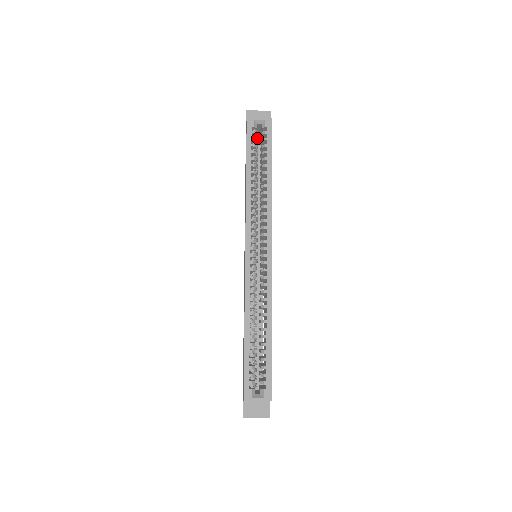
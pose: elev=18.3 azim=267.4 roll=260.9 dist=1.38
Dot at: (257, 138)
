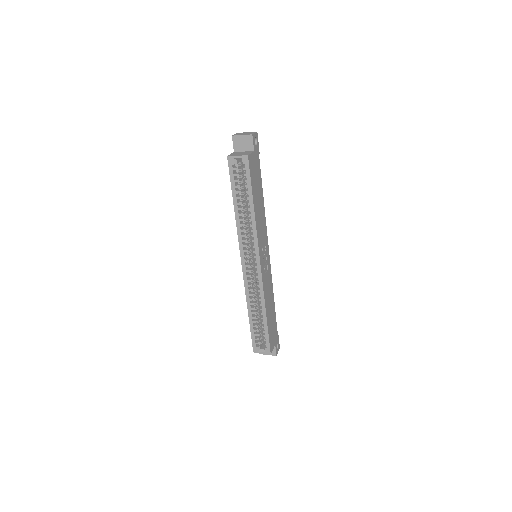
Dot at: (240, 169)
